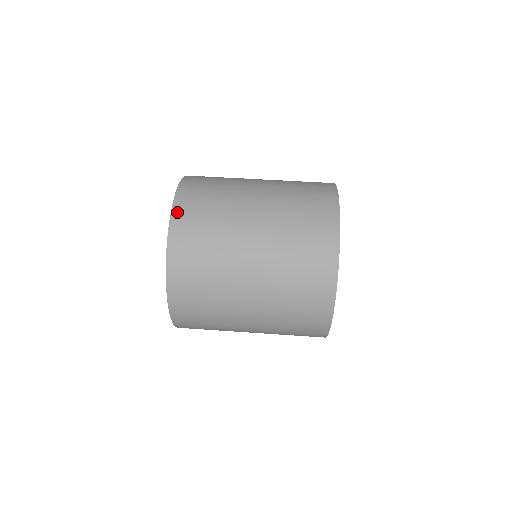
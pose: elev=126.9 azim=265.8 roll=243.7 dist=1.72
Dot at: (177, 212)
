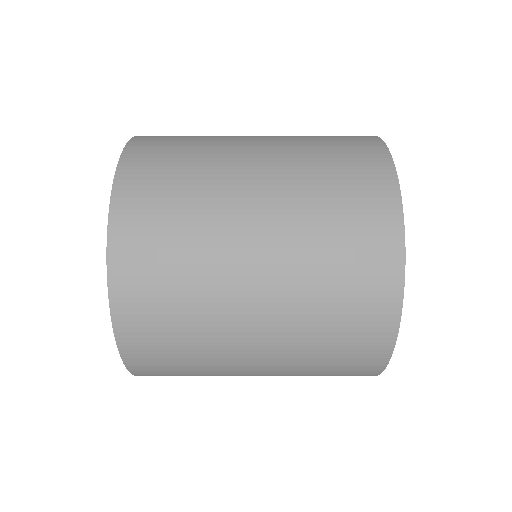
Dot at: (133, 364)
